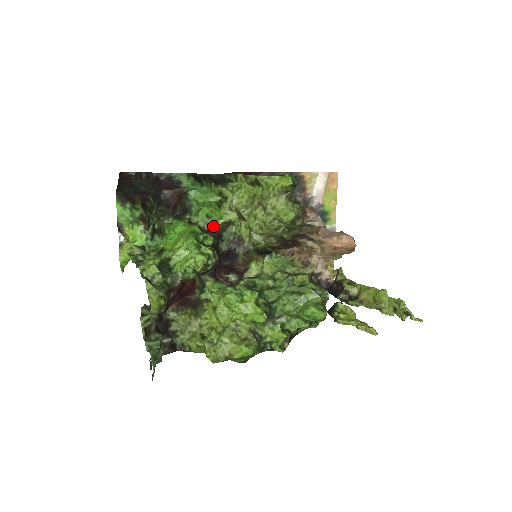
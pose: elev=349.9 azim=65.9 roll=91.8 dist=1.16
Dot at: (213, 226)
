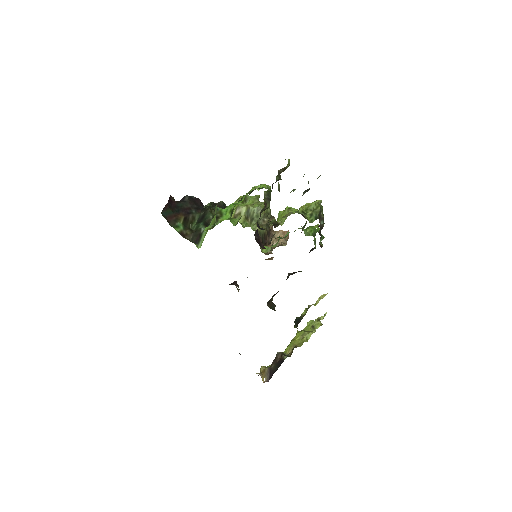
Dot at: (235, 225)
